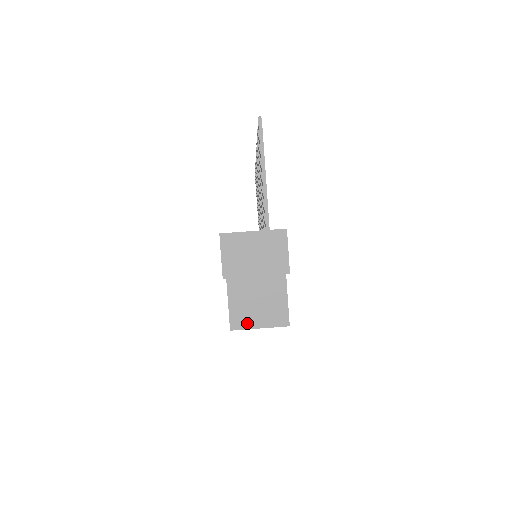
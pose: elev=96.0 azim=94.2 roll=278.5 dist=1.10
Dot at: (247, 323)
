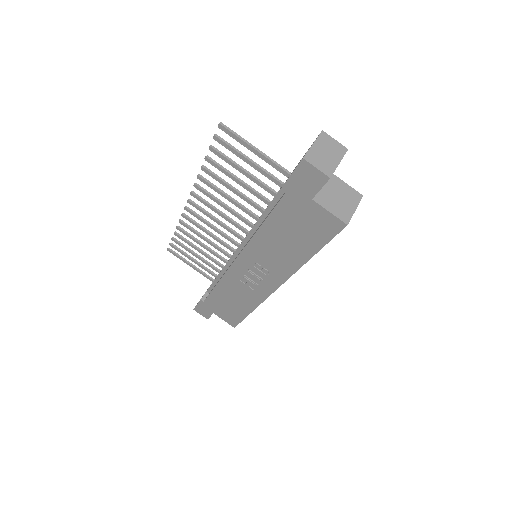
Dot at: (348, 213)
